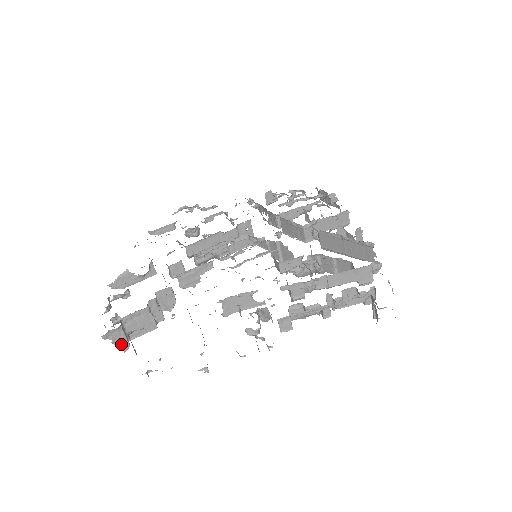
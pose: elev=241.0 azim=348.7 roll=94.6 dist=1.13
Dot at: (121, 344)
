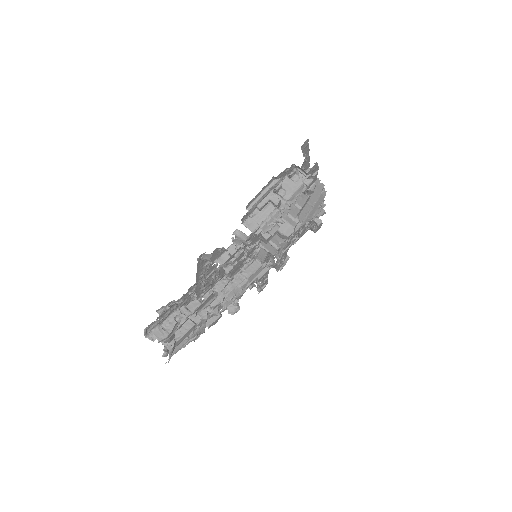
Dot at: occluded
